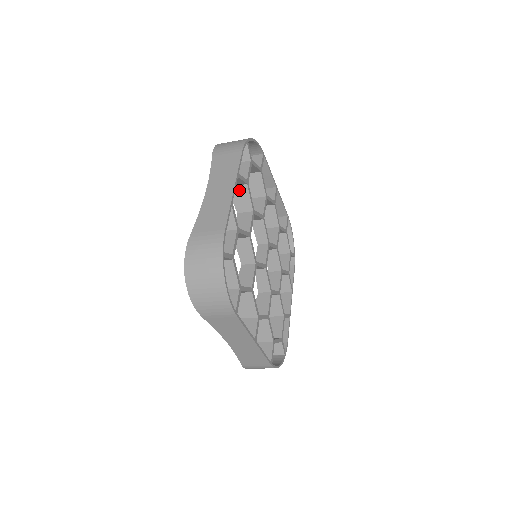
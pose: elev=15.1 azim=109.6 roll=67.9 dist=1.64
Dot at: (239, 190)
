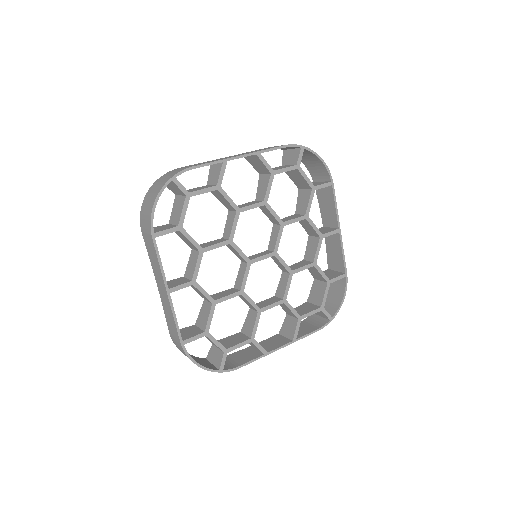
Dot at: (265, 178)
